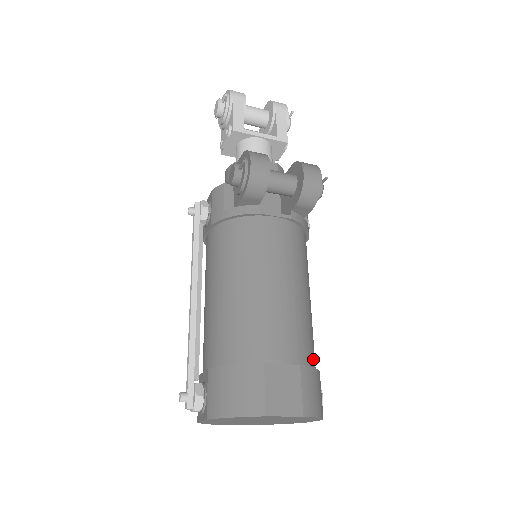
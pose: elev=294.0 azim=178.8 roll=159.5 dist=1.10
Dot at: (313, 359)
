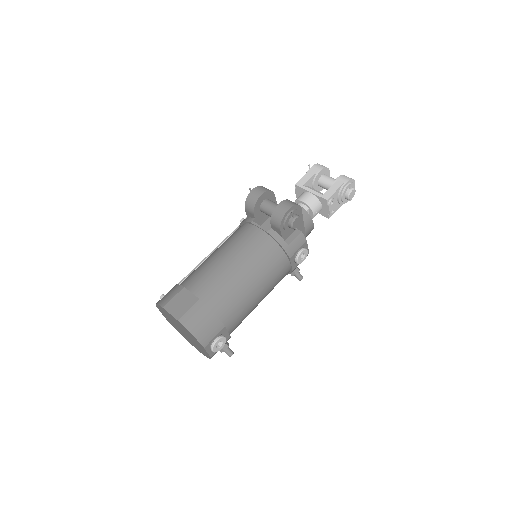
Dot at: (219, 310)
